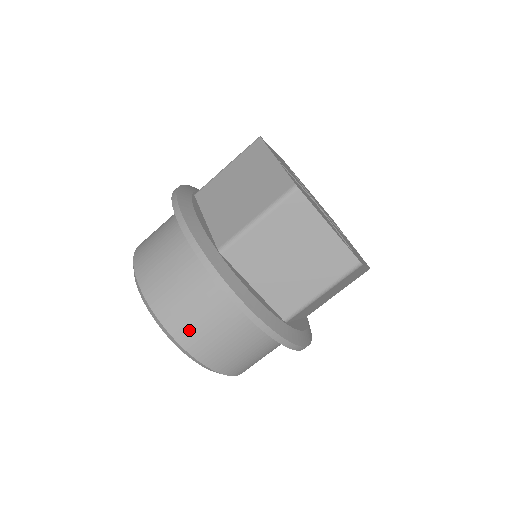
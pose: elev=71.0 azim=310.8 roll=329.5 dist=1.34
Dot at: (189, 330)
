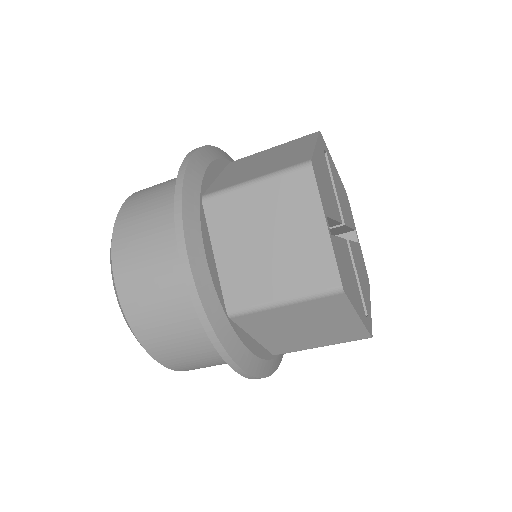
Dot at: (175, 359)
